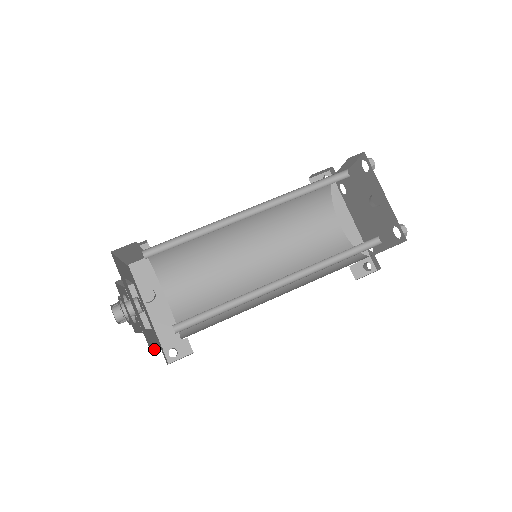
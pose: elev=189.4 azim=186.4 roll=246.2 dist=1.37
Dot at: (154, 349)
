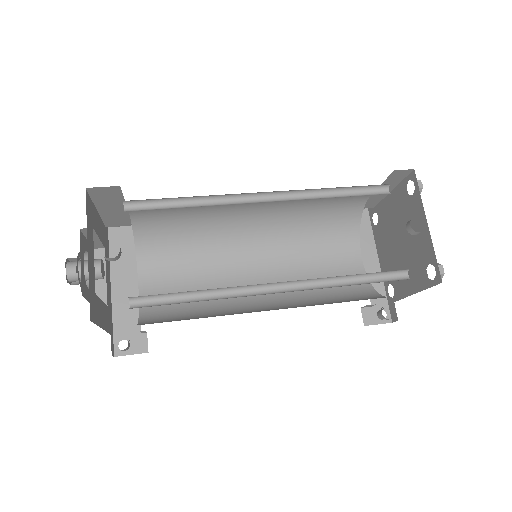
Dot at: (98, 323)
